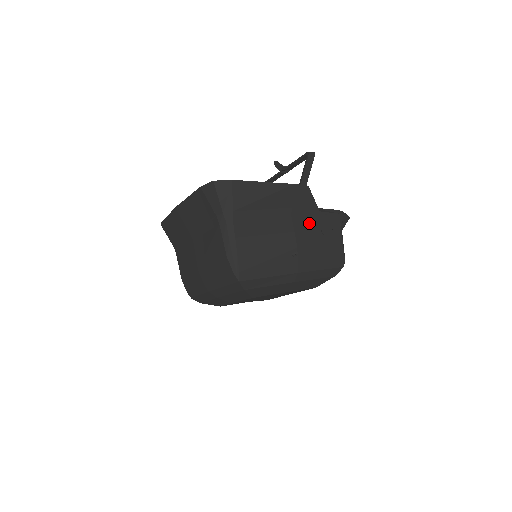
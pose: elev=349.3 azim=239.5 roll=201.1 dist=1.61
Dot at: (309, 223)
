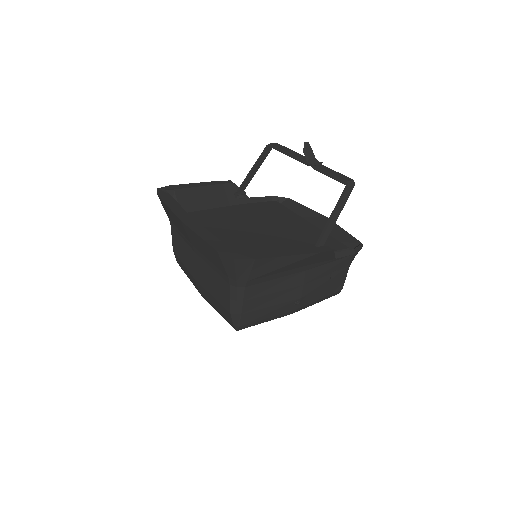
Dot at: (321, 272)
